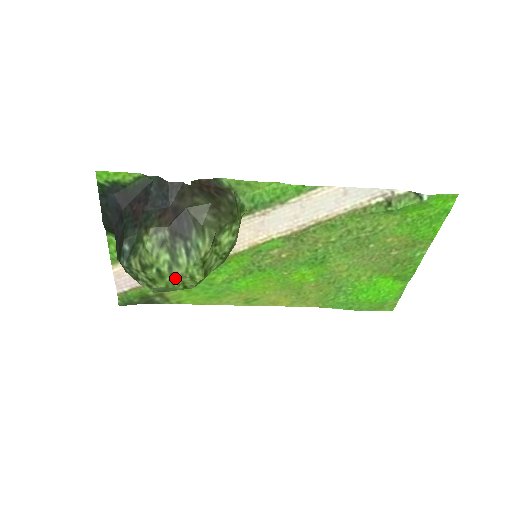
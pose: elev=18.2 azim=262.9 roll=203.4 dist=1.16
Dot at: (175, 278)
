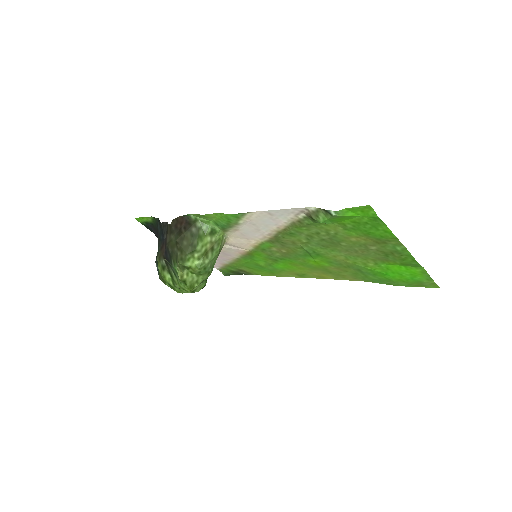
Dot at: occluded
